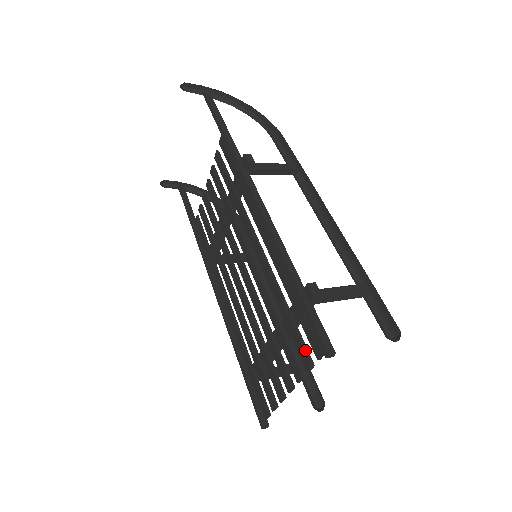
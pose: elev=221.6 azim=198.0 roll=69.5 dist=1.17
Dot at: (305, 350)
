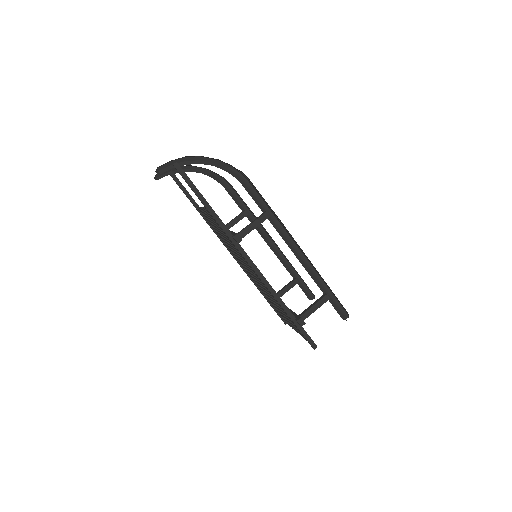
Dot at: occluded
